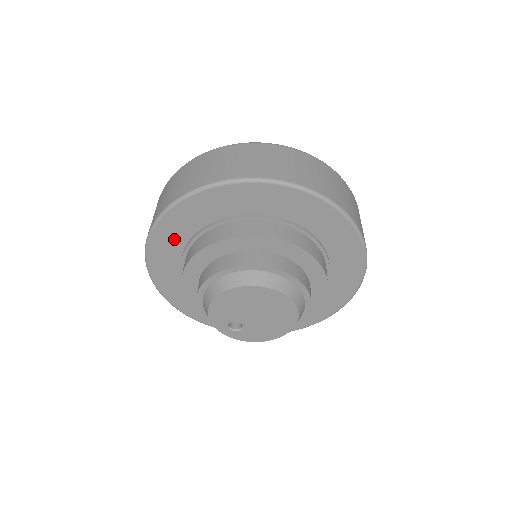
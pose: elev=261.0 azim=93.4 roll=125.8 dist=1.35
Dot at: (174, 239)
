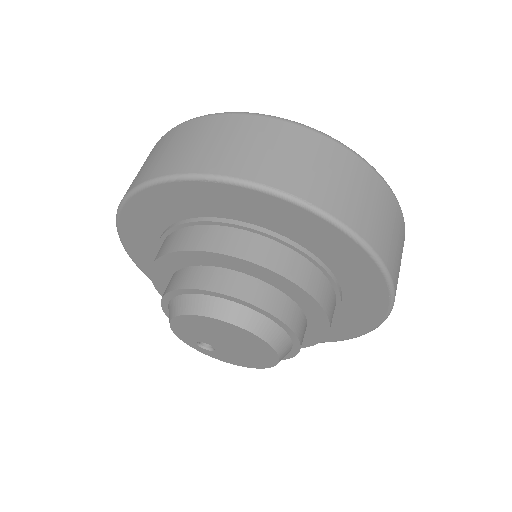
Dot at: (146, 227)
